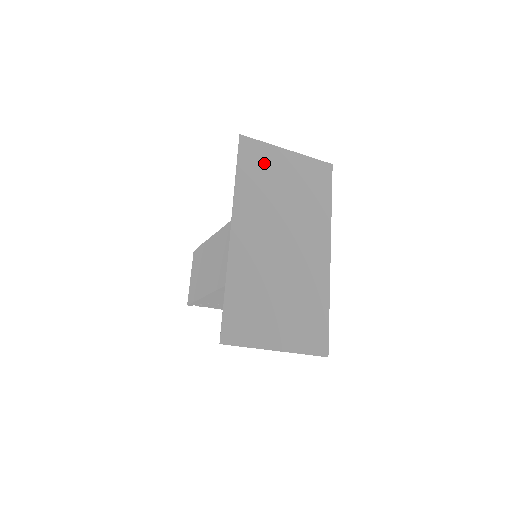
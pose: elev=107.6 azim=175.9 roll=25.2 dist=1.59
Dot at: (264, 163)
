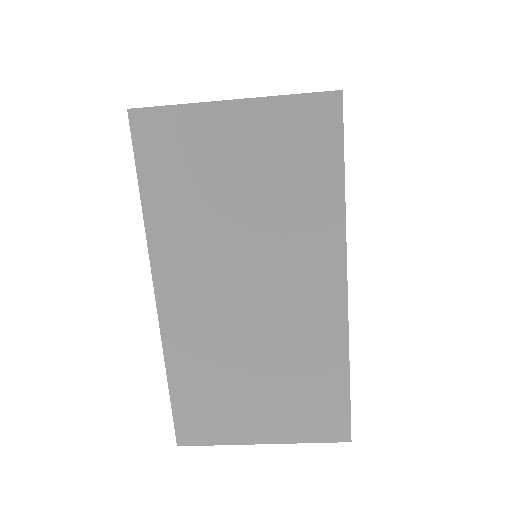
Dot at: (187, 151)
